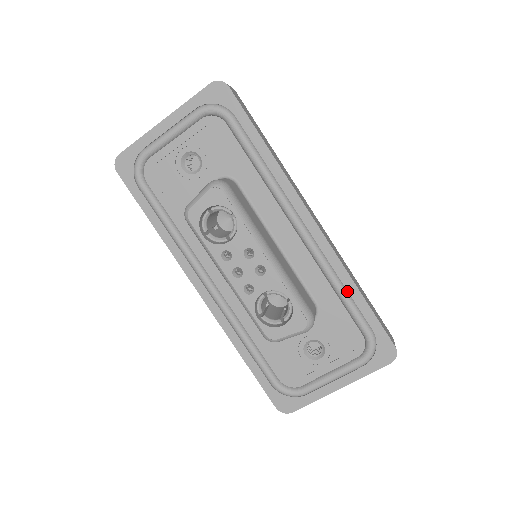
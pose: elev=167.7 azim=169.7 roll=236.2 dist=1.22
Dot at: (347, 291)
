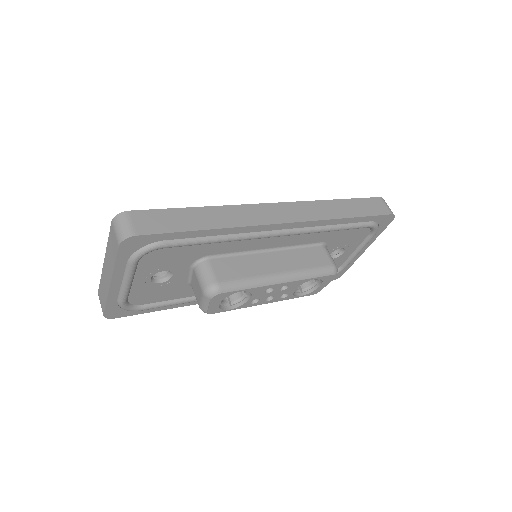
Dot at: (339, 224)
